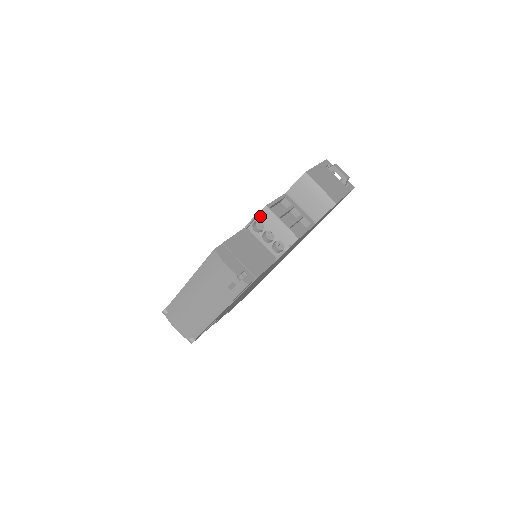
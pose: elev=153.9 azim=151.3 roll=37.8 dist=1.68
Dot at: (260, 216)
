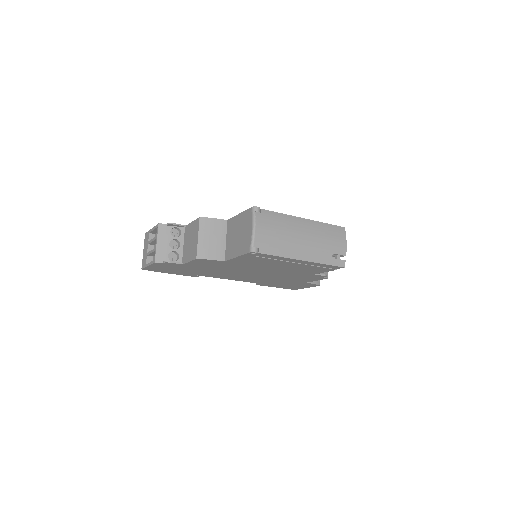
Dot at: occluded
